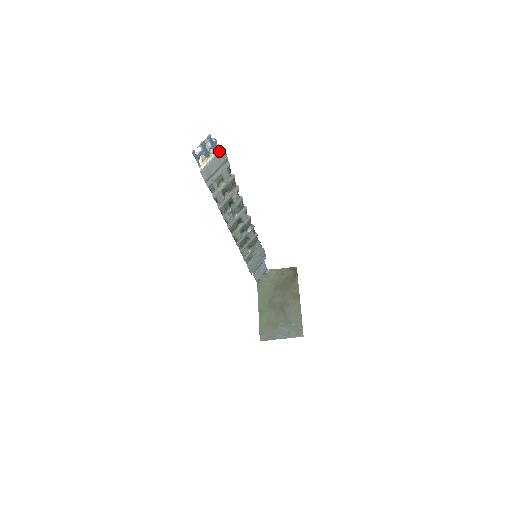
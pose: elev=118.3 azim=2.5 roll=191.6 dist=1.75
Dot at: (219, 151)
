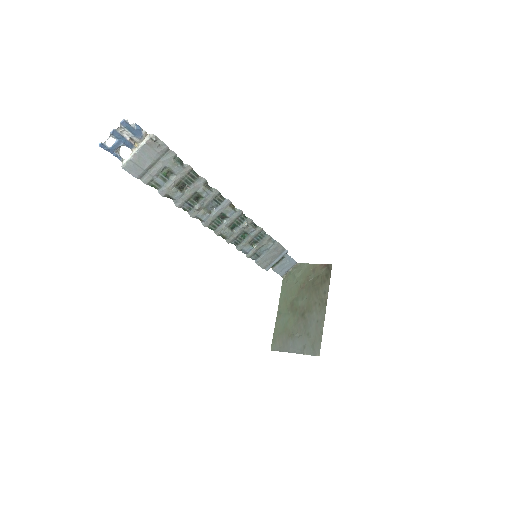
Dot at: (148, 139)
